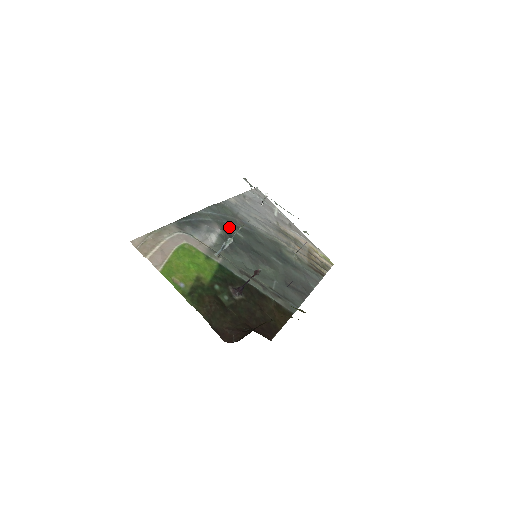
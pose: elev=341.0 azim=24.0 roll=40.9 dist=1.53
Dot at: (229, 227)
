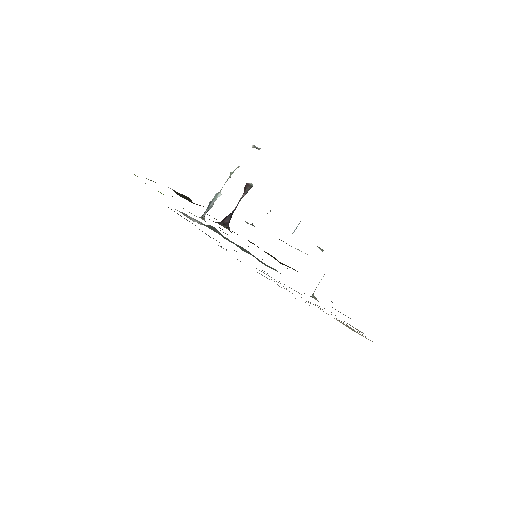
Dot at: occluded
